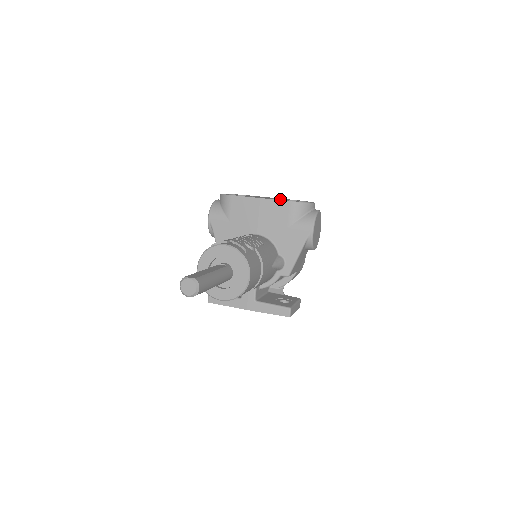
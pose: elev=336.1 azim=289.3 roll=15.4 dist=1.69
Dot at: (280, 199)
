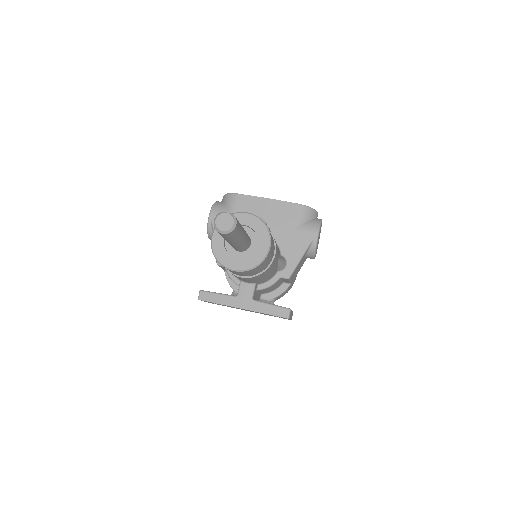
Dot at: occluded
